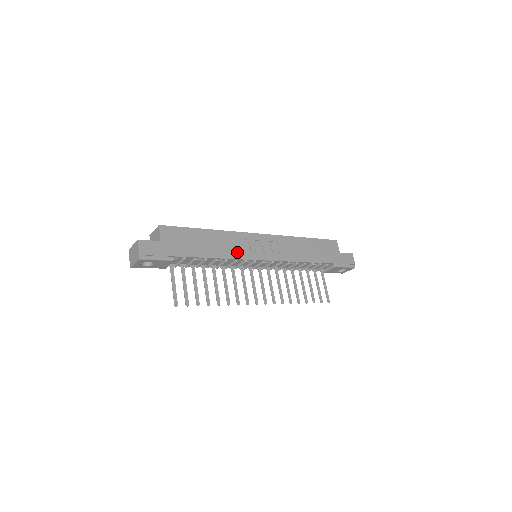
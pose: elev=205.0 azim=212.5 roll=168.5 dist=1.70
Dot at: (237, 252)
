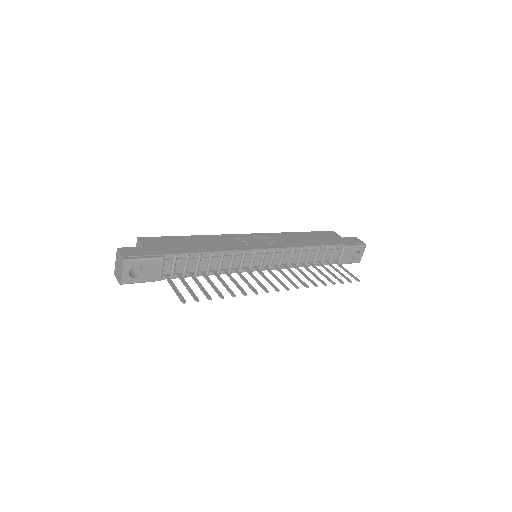
Dot at: (231, 246)
